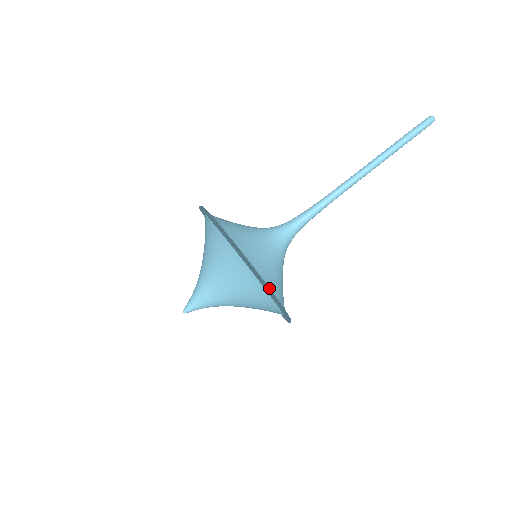
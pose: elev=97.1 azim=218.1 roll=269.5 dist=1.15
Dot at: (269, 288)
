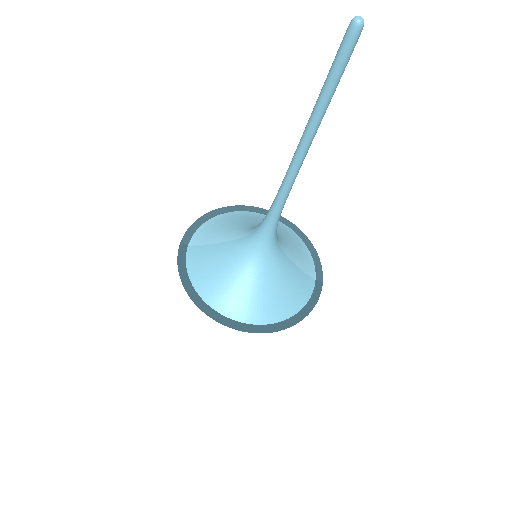
Dot at: (279, 328)
